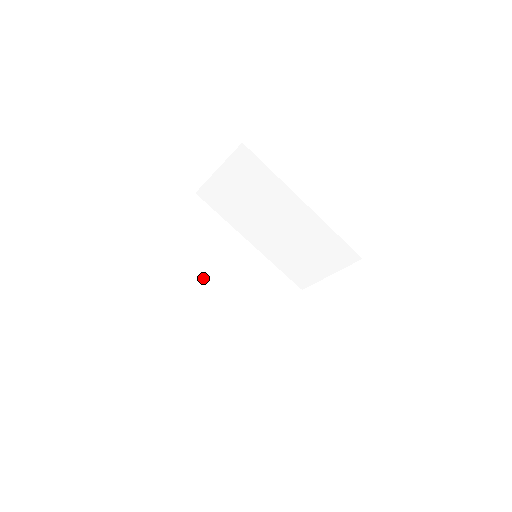
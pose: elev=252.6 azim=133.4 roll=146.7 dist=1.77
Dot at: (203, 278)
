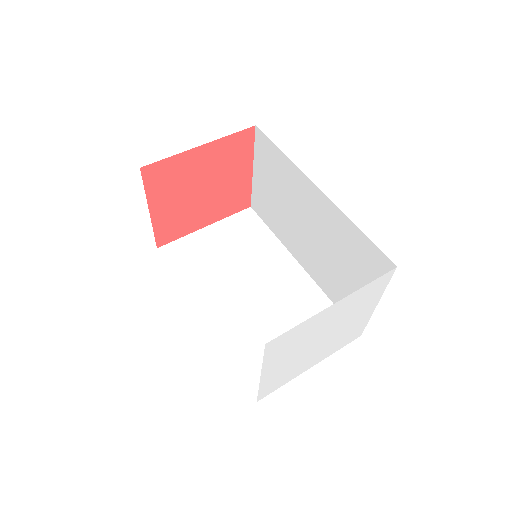
Dot at: (213, 286)
